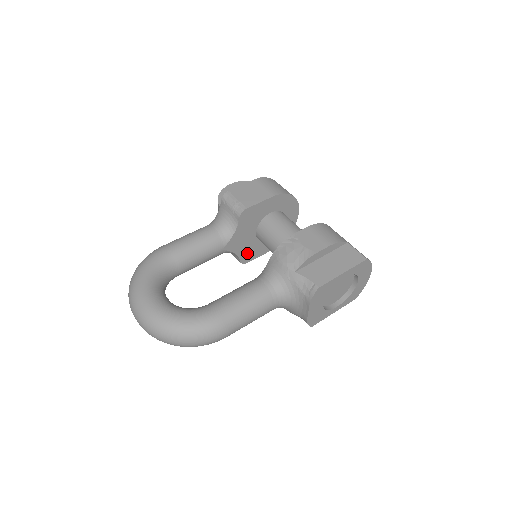
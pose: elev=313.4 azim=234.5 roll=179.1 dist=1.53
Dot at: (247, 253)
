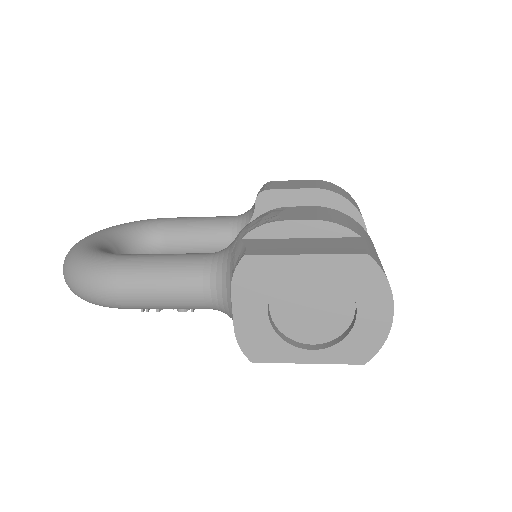
Dot at: occluded
